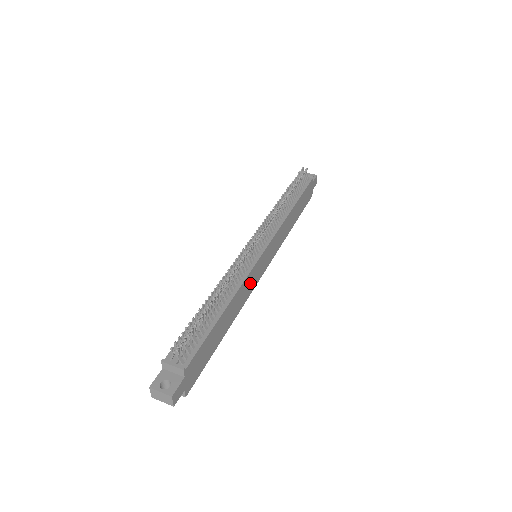
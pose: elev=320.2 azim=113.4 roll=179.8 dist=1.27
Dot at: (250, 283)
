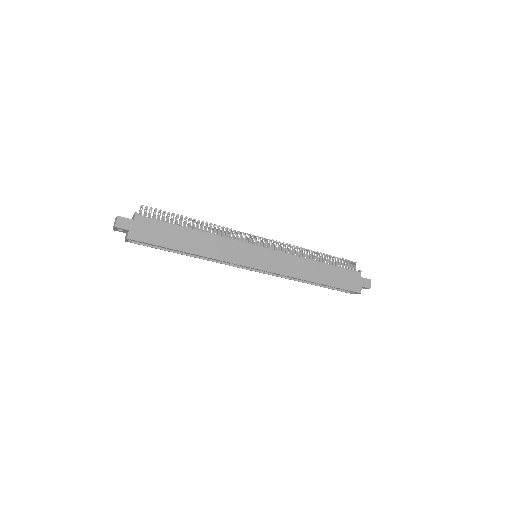
Dot at: (232, 251)
